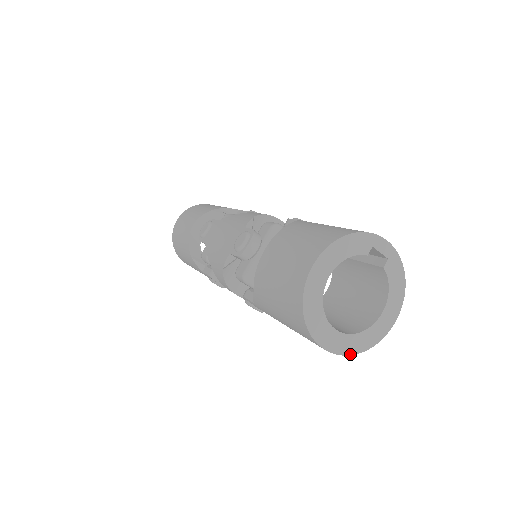
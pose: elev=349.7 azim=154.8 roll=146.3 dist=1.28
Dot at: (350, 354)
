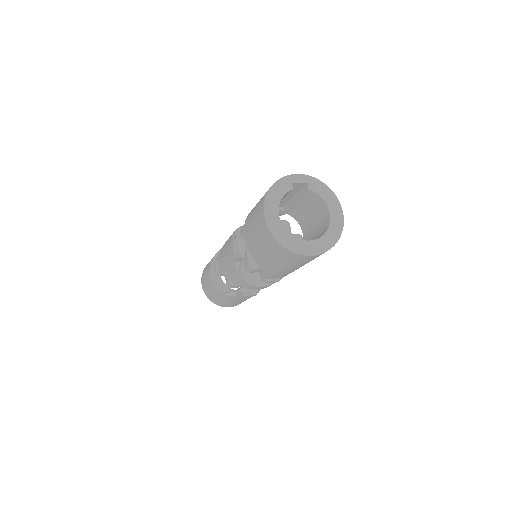
Dot at: (329, 249)
